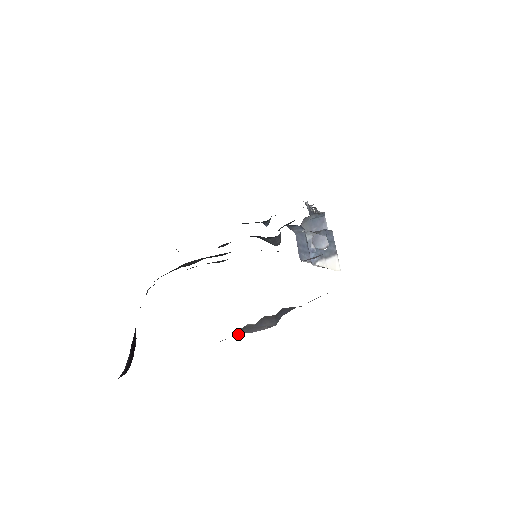
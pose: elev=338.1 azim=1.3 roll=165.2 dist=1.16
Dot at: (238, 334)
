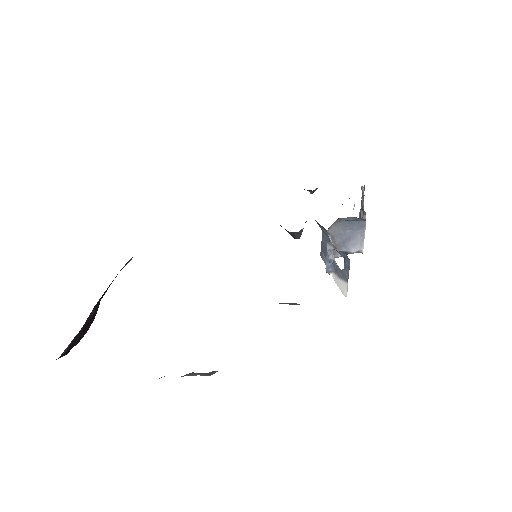
Dot at: (164, 376)
